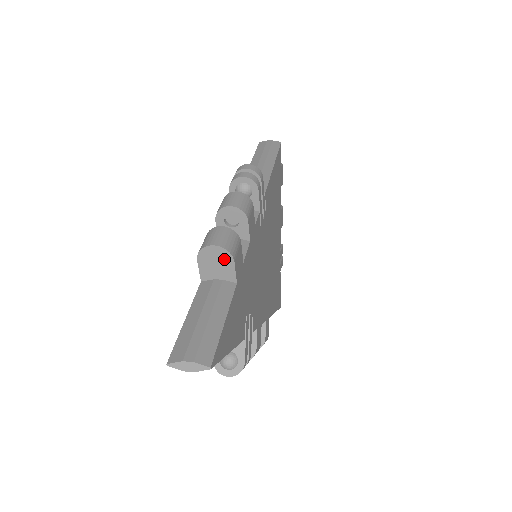
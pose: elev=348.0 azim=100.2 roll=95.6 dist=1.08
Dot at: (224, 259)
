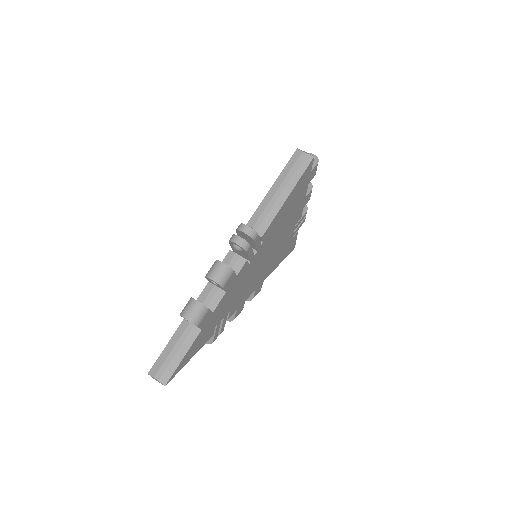
Dot at: occluded
